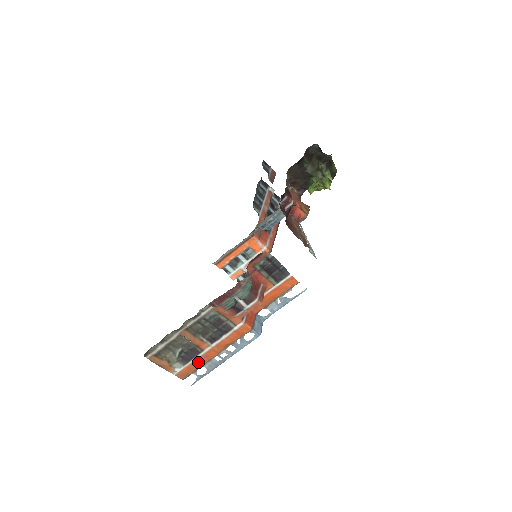
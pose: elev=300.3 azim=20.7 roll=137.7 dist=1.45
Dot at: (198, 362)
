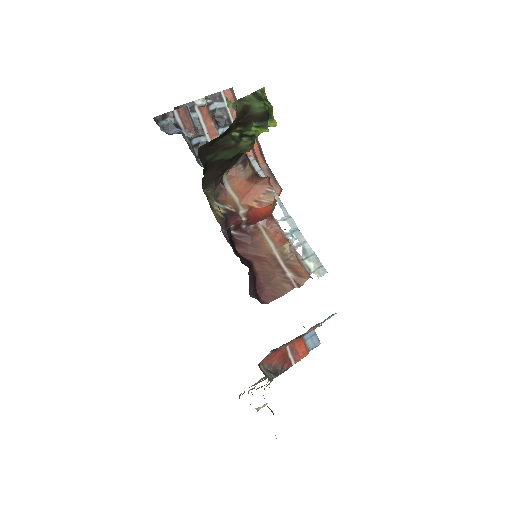
Dot at: occluded
